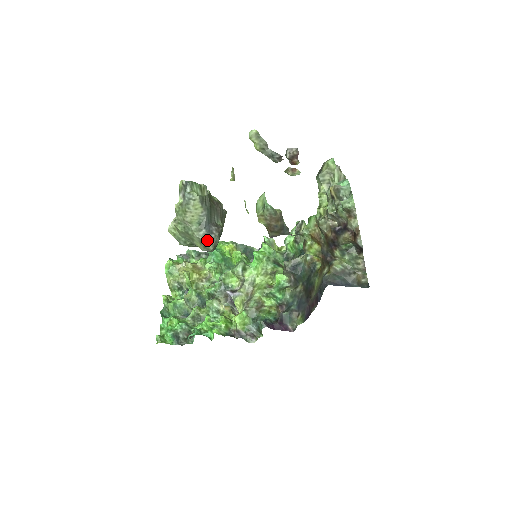
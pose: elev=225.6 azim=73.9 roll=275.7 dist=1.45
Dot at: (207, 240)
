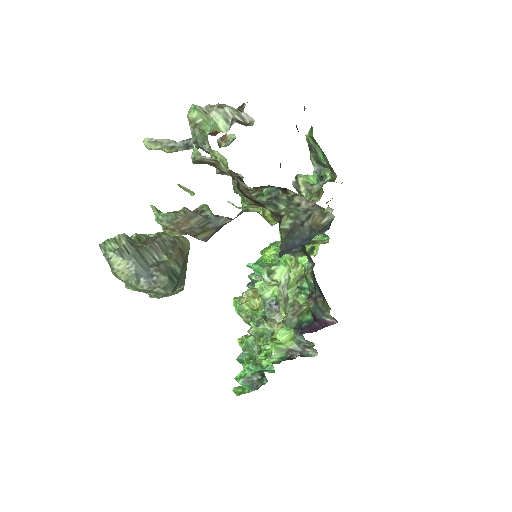
Dot at: (152, 286)
